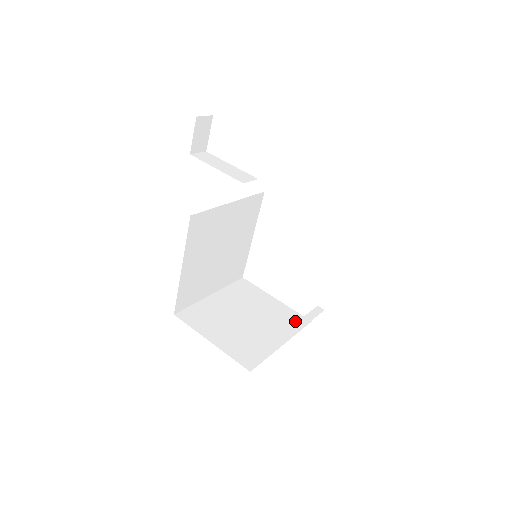
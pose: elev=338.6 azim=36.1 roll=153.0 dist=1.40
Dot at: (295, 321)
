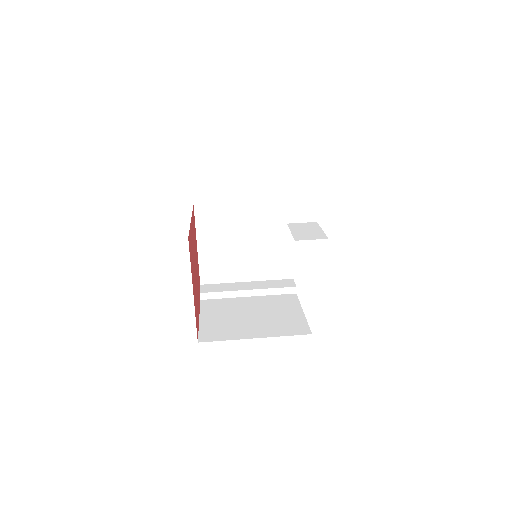
Dot at: (280, 270)
